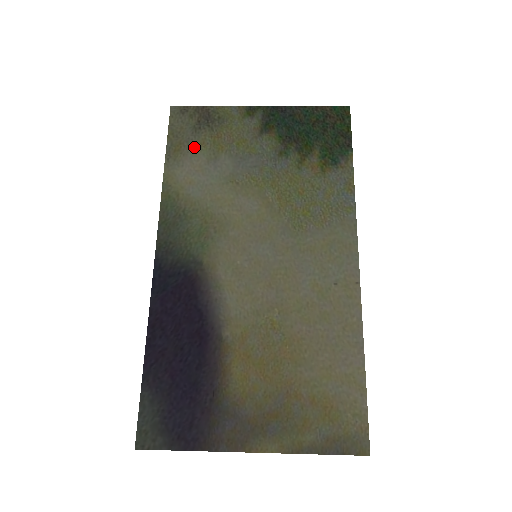
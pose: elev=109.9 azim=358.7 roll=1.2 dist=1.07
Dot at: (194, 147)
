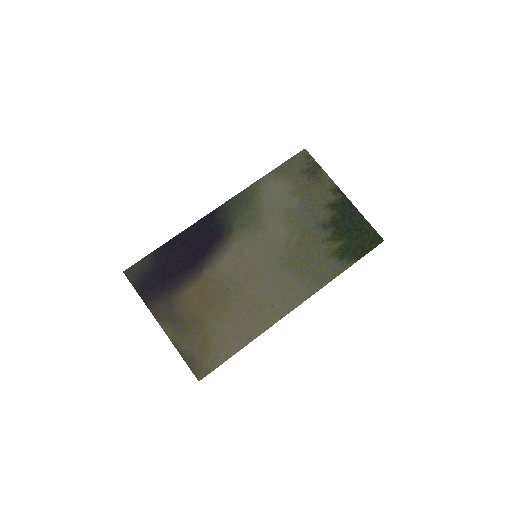
Dot at: (291, 179)
